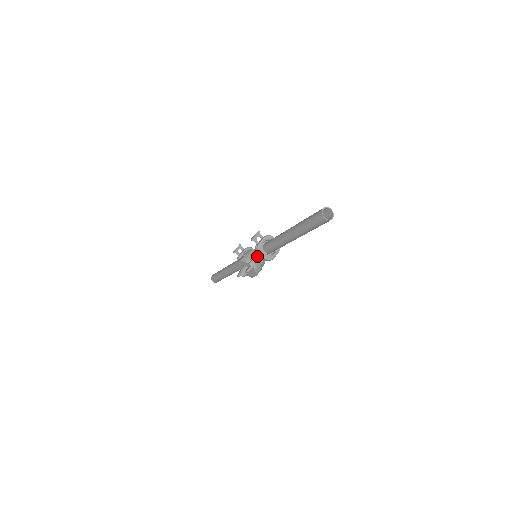
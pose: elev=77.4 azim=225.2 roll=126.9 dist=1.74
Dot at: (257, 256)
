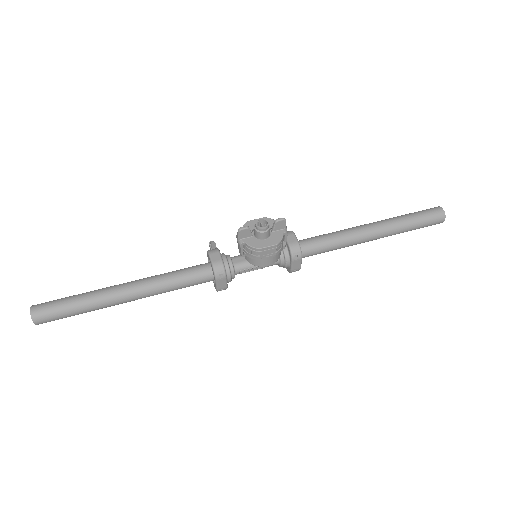
Dot at: occluded
